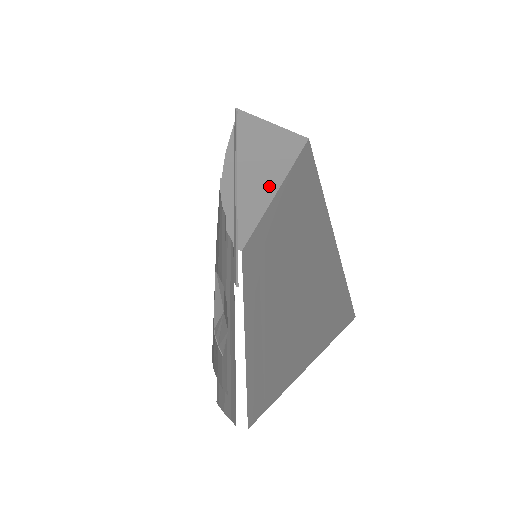
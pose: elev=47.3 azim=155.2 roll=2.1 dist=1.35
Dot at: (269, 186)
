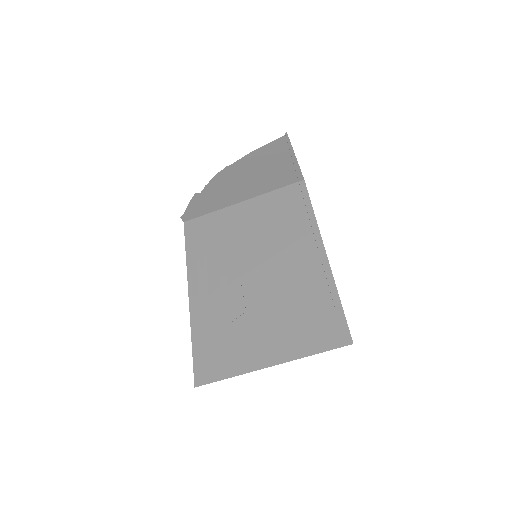
Dot at: (251, 191)
